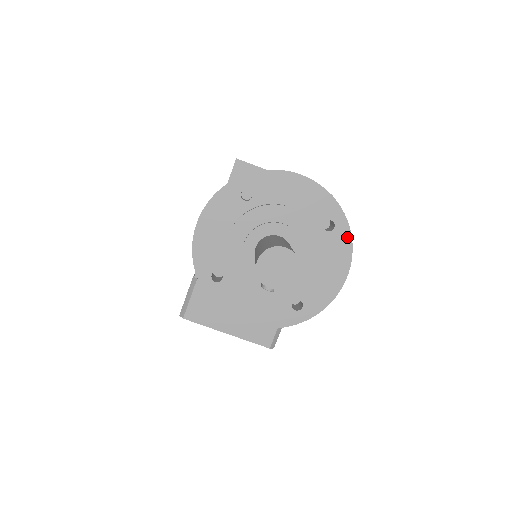
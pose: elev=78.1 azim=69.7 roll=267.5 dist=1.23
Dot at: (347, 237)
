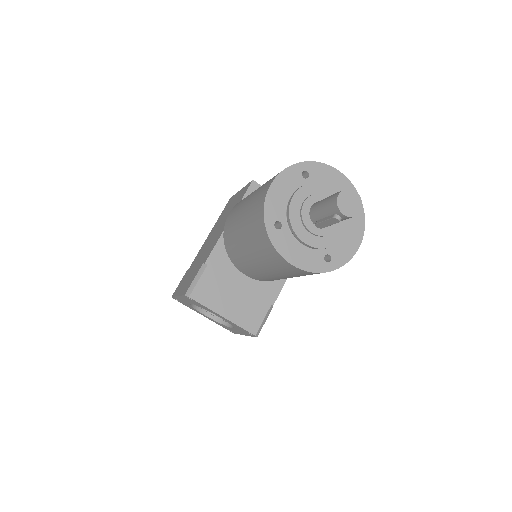
Dot at: (362, 218)
